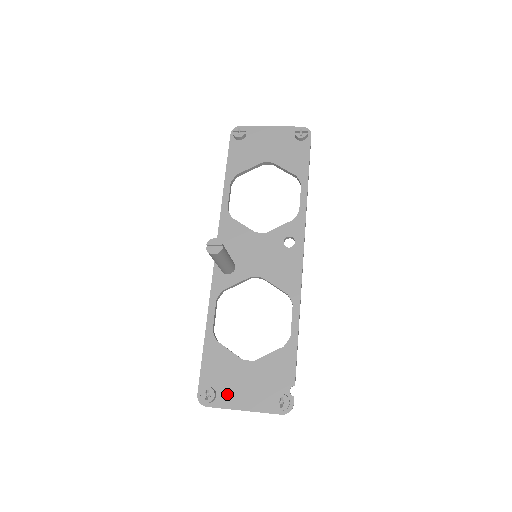
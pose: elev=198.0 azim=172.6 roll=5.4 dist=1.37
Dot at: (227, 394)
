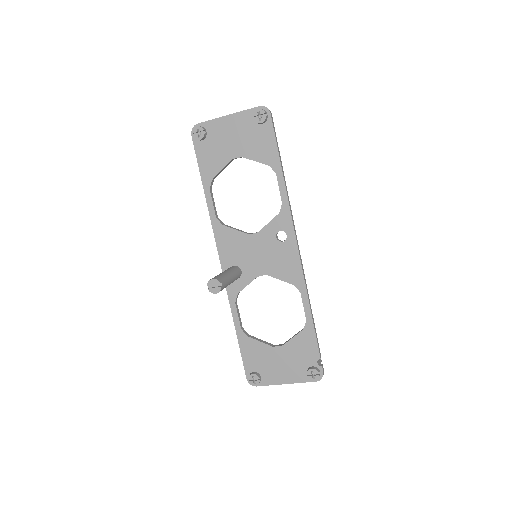
Dot at: (269, 375)
